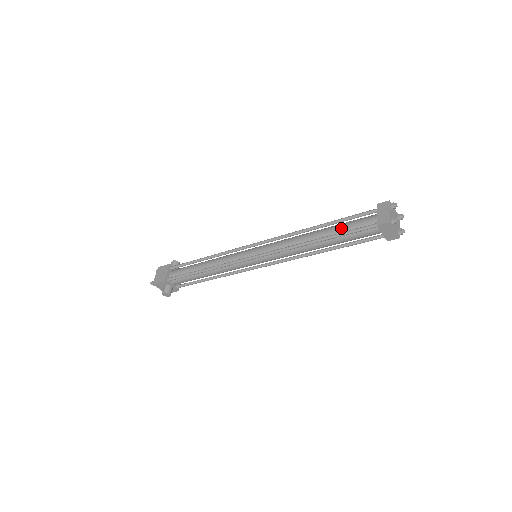
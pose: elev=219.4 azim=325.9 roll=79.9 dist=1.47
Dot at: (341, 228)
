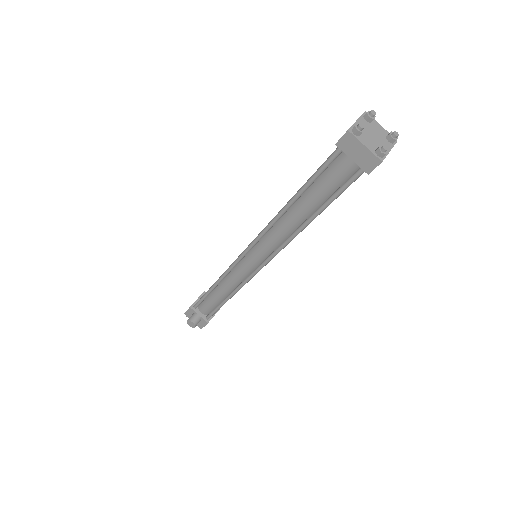
Dot at: occluded
